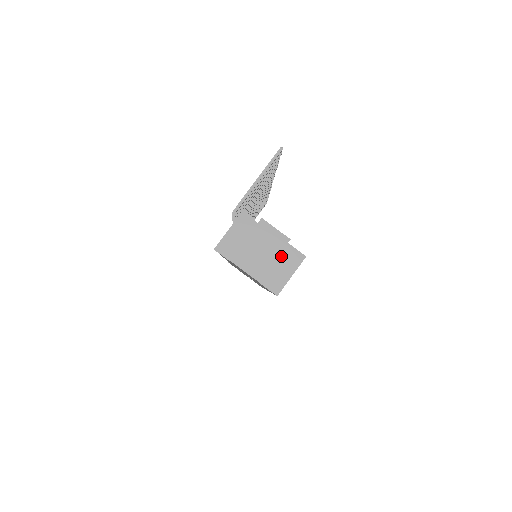
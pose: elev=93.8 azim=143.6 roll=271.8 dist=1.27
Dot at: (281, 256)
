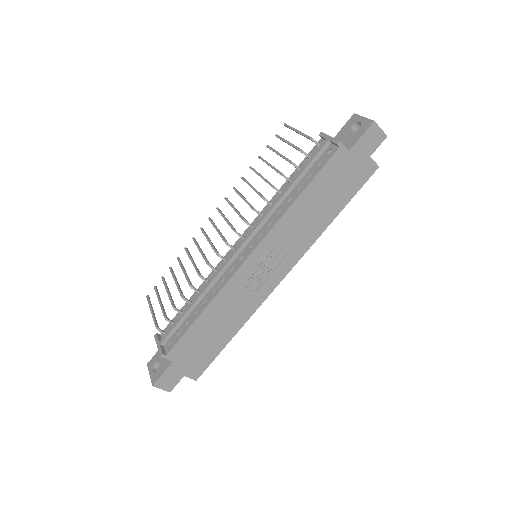
Dot at: occluded
